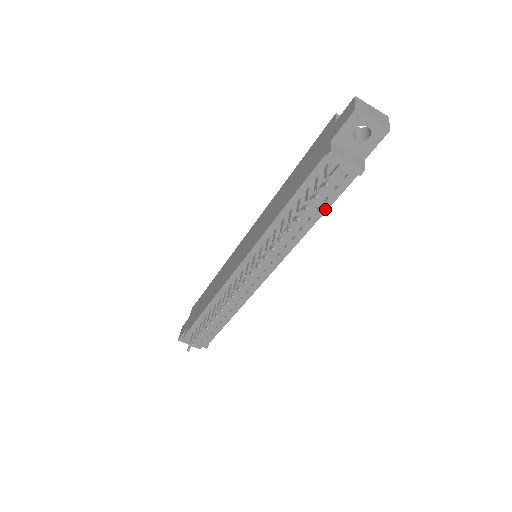
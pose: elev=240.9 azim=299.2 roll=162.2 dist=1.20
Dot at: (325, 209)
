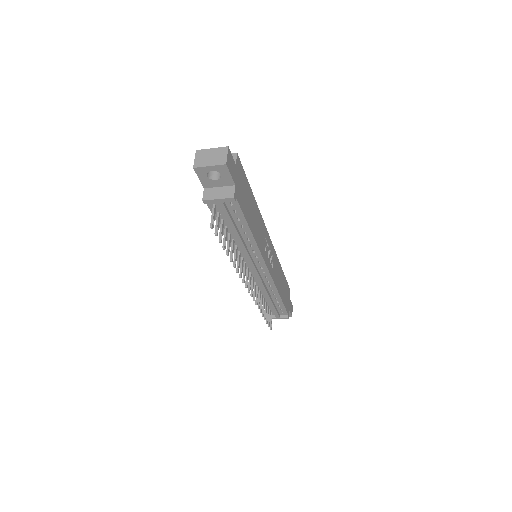
Dot at: (246, 224)
